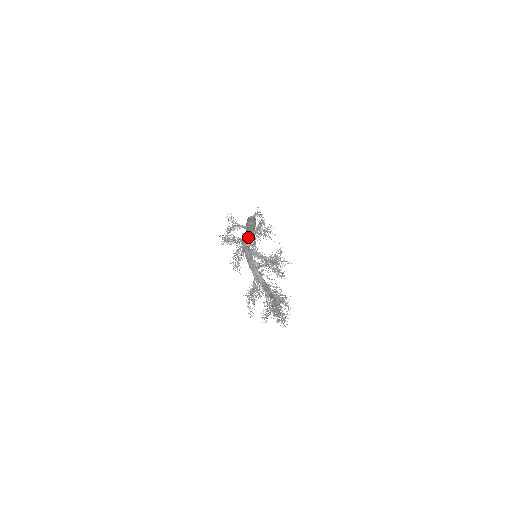
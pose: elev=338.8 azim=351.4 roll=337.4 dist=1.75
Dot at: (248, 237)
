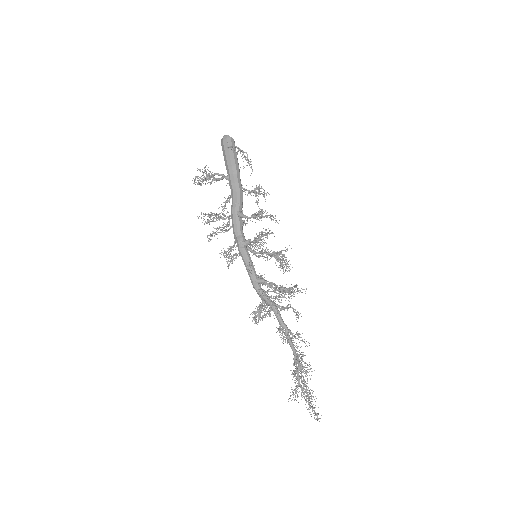
Dot at: (240, 221)
